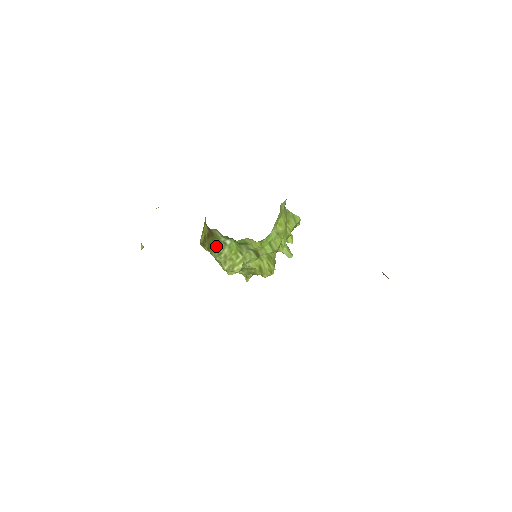
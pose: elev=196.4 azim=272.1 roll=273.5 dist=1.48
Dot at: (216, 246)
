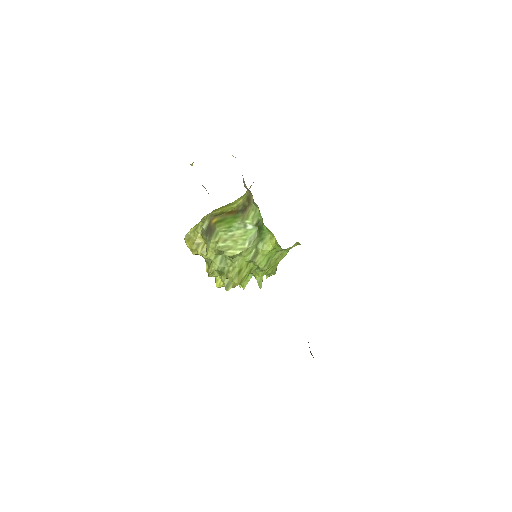
Dot at: (233, 223)
